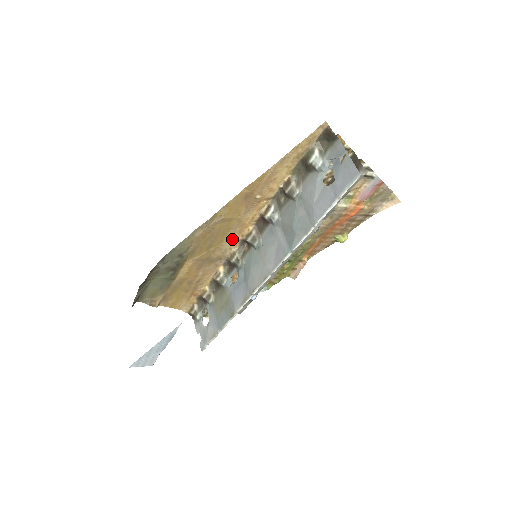
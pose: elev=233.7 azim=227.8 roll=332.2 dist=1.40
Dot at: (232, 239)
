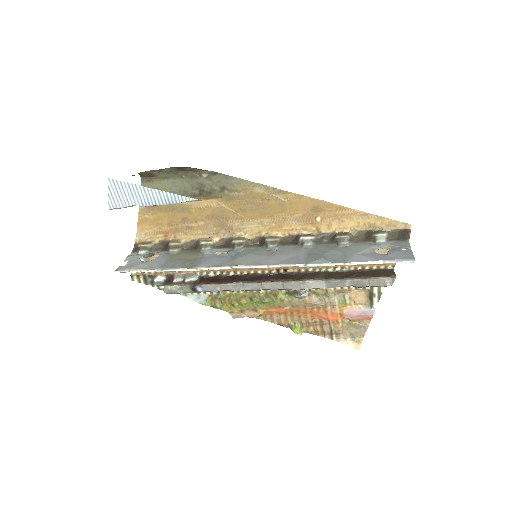
Dot at: (259, 227)
